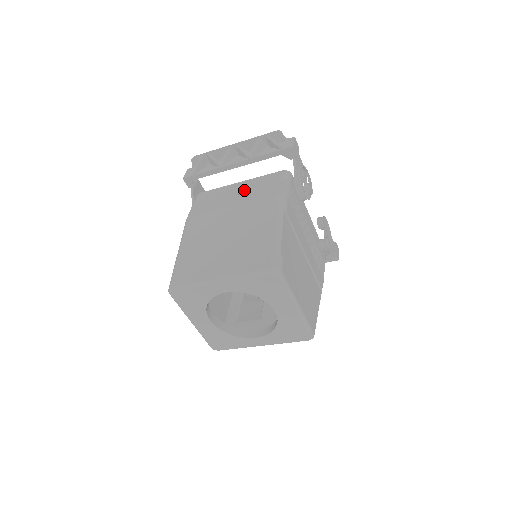
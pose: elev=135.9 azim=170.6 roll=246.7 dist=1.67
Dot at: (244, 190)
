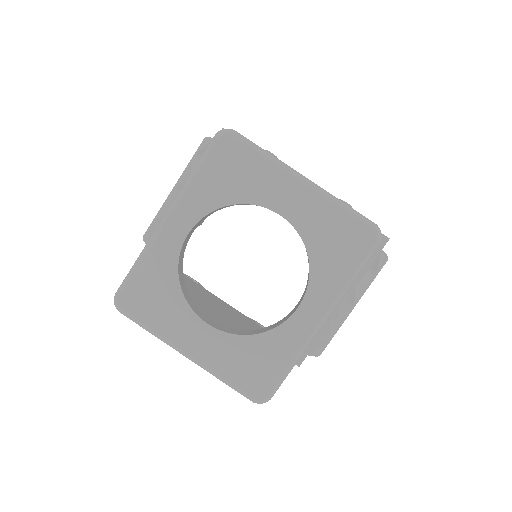
Dot at: occluded
